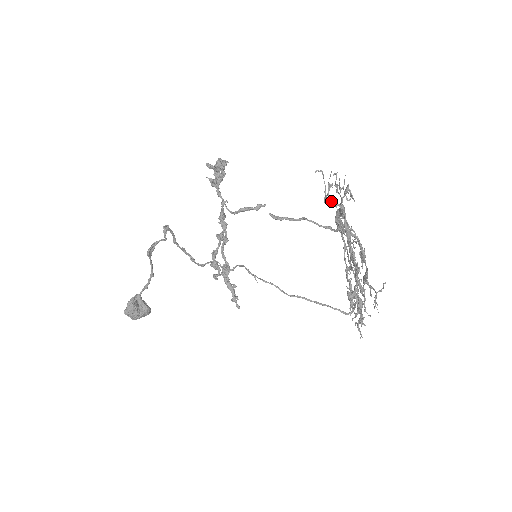
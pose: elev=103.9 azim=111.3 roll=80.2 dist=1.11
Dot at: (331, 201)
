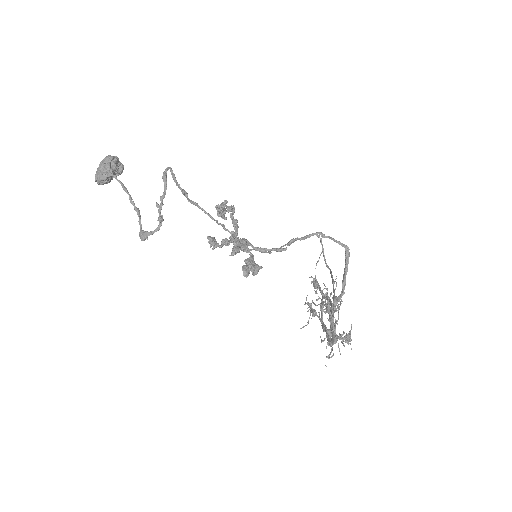
Dot at: occluded
